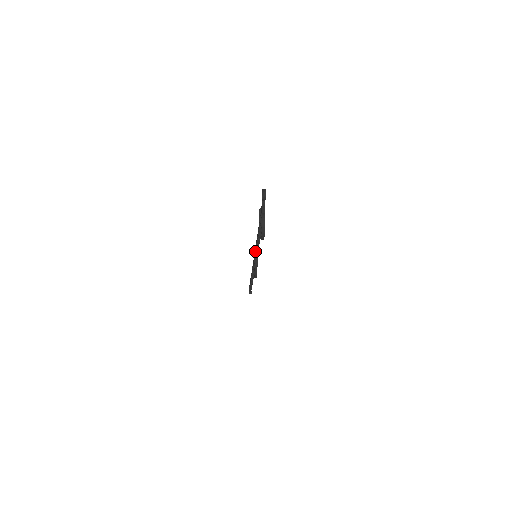
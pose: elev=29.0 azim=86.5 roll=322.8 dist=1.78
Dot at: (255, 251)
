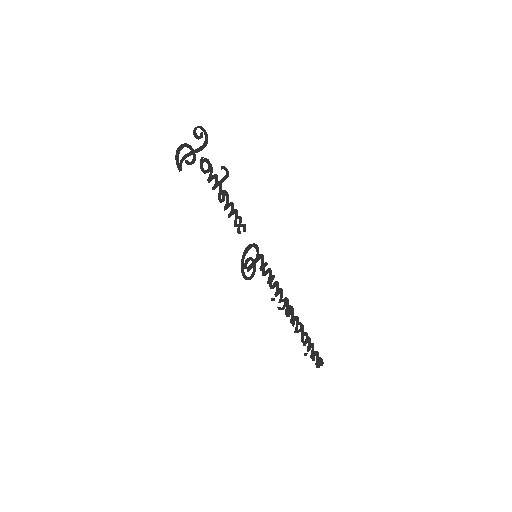
Dot at: (249, 244)
